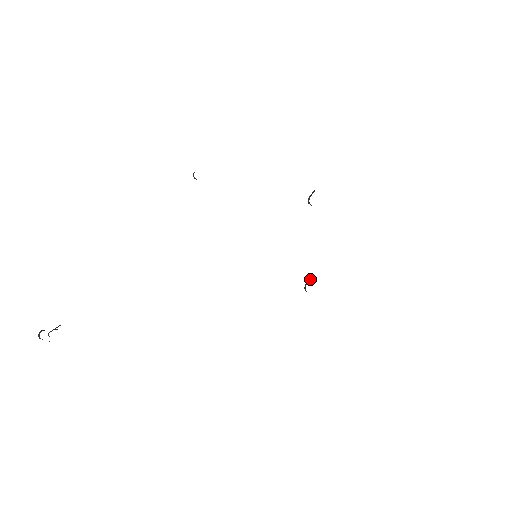
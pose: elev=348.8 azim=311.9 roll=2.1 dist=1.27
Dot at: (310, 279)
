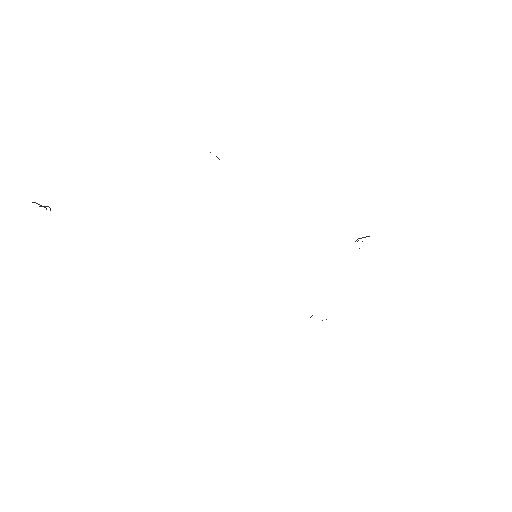
Dot at: occluded
